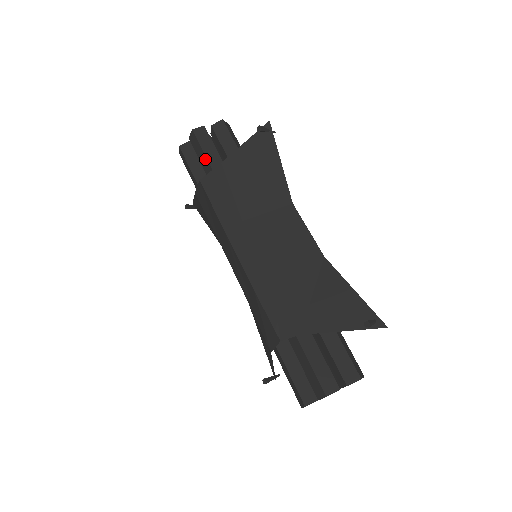
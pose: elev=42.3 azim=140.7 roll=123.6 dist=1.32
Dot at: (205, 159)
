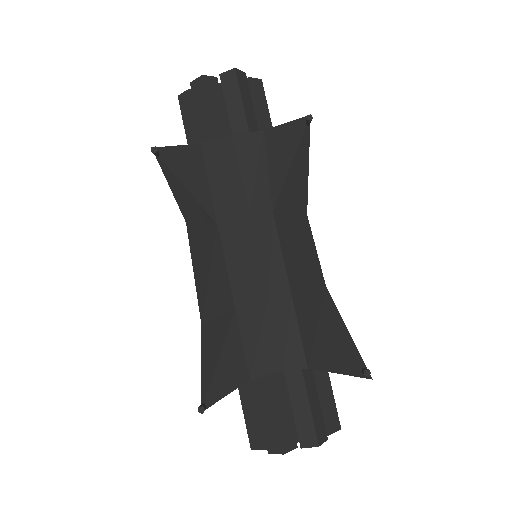
Dot at: (242, 113)
